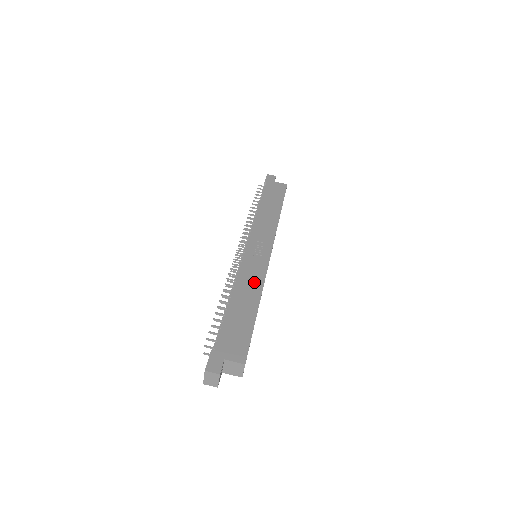
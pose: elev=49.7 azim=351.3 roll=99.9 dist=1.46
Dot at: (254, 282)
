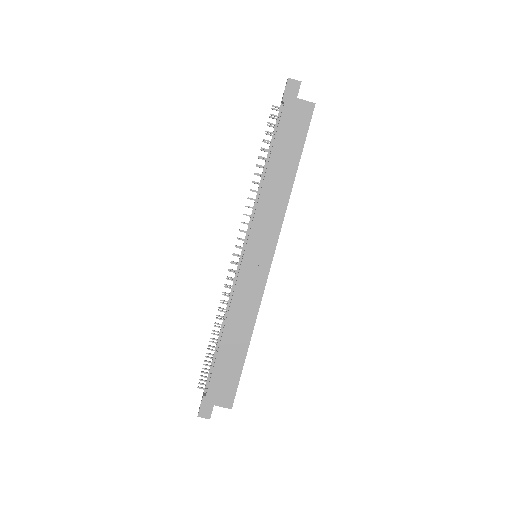
Dot at: (248, 311)
